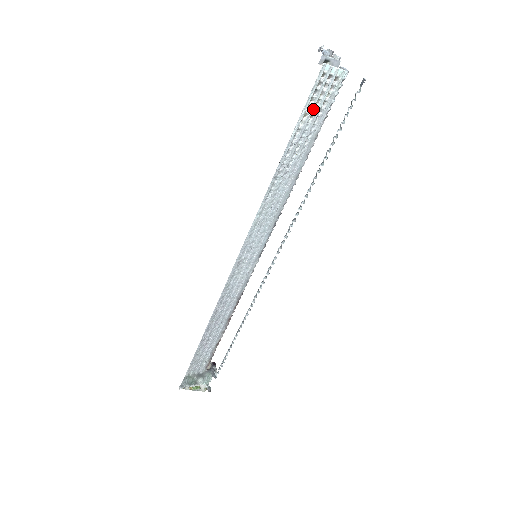
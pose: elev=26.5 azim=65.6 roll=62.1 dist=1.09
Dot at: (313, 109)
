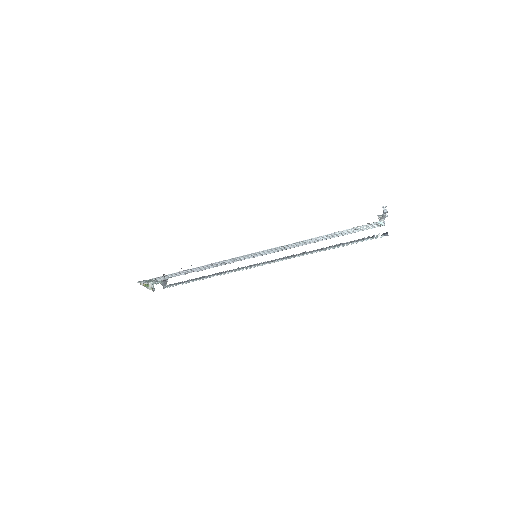
Dot at: (355, 228)
